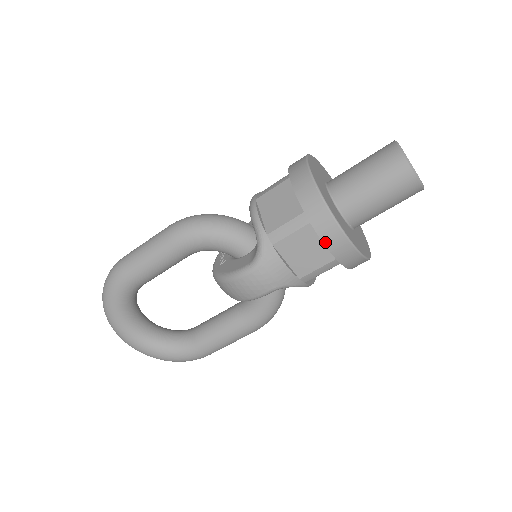
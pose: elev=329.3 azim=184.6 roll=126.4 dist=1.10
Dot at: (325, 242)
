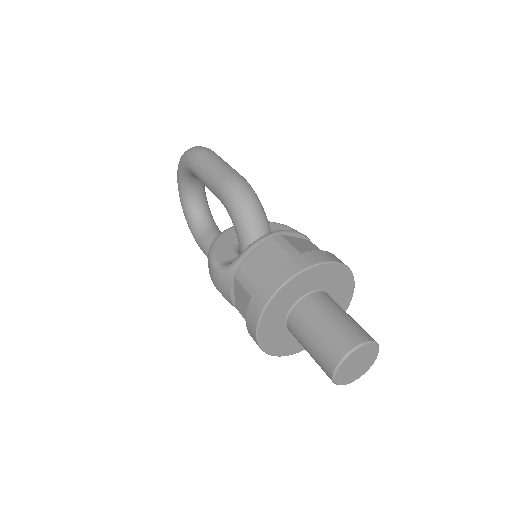
Dot at: (247, 320)
